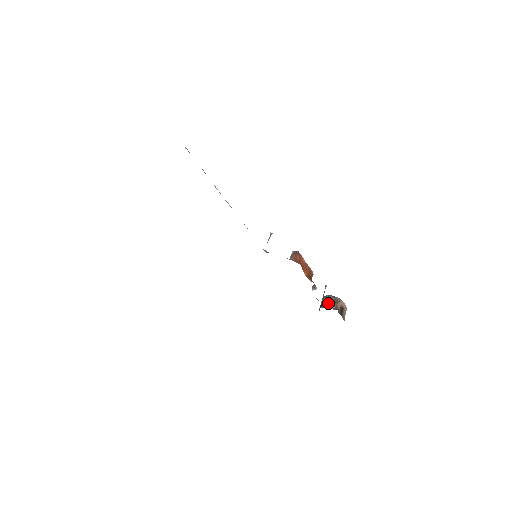
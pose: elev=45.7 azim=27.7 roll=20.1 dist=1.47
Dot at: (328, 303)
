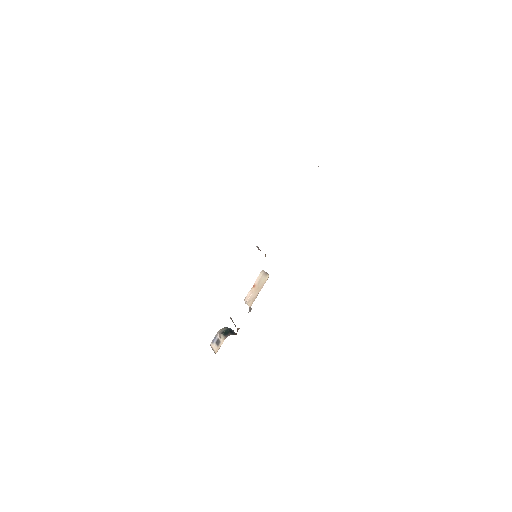
Dot at: (235, 333)
